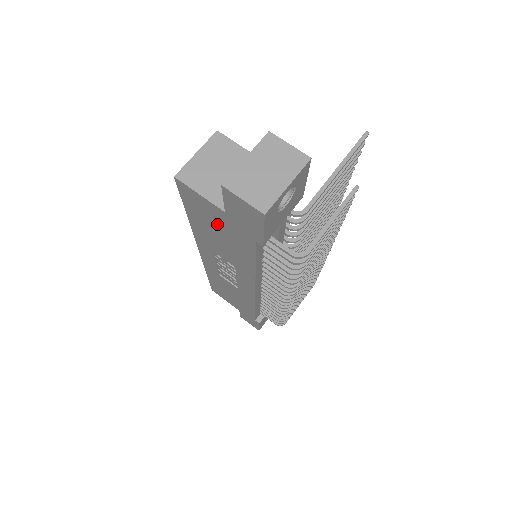
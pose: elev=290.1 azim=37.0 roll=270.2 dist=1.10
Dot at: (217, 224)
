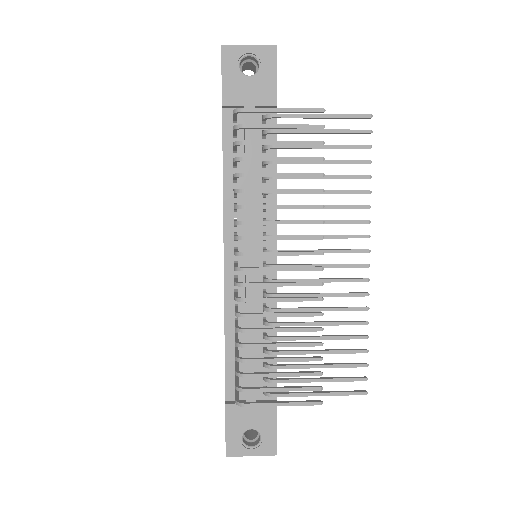
Dot at: occluded
